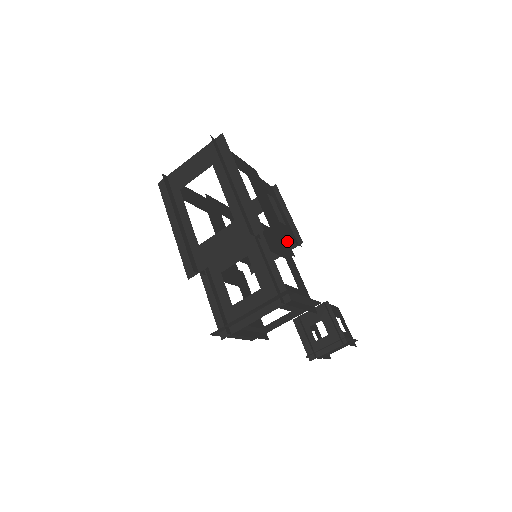
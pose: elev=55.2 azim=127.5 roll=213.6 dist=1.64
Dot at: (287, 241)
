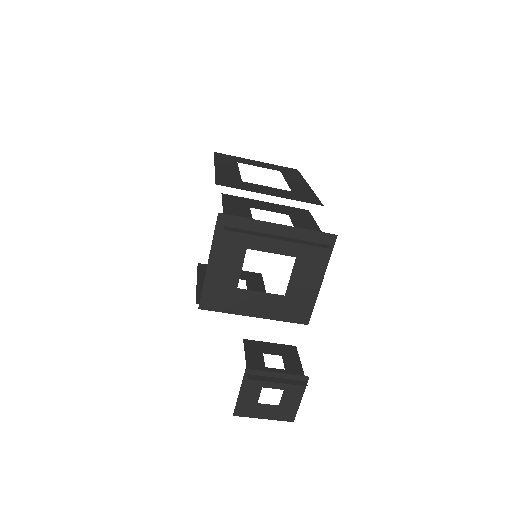
Dot at: occluded
